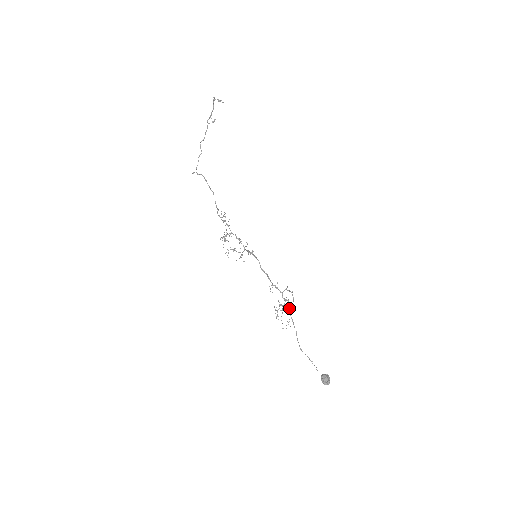
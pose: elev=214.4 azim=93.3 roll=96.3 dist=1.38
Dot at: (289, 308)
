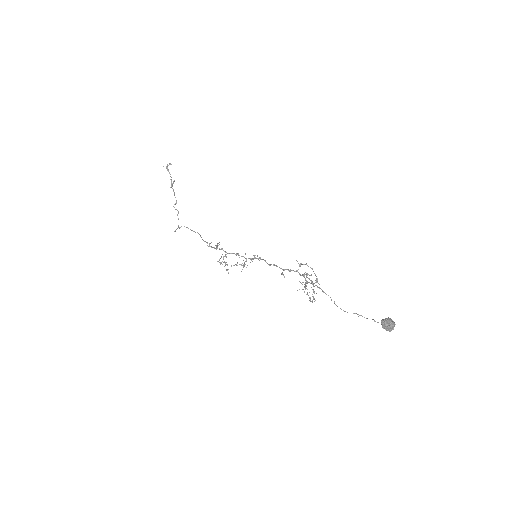
Dot at: (309, 279)
